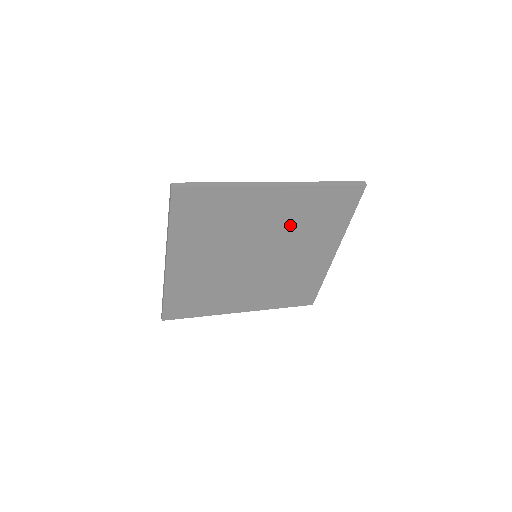
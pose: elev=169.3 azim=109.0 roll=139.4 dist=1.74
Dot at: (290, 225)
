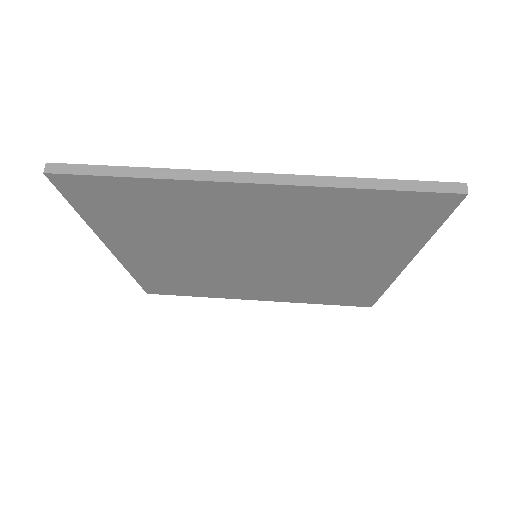
Dot at: (302, 232)
